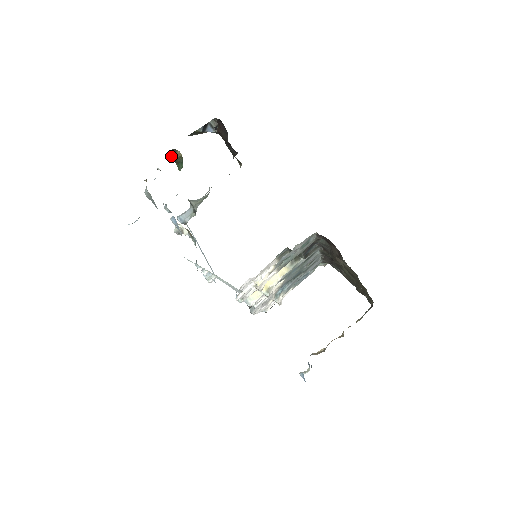
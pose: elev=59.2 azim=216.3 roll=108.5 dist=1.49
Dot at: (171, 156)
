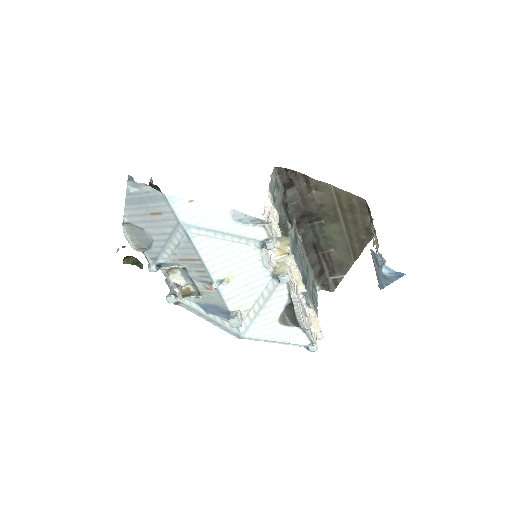
Dot at: (127, 261)
